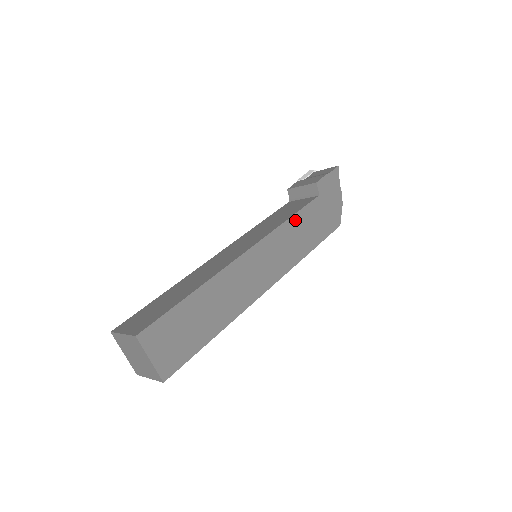
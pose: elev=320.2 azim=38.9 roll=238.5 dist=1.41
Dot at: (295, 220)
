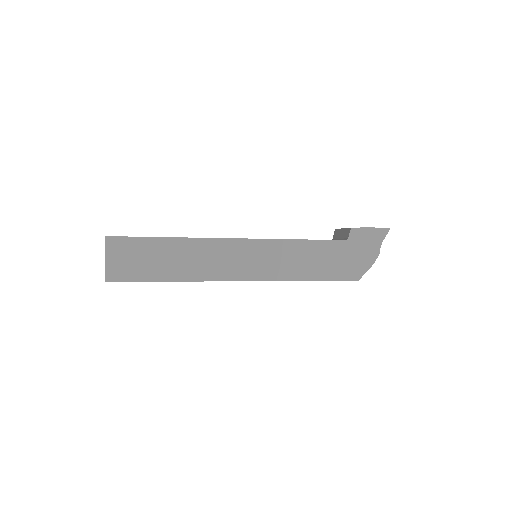
Dot at: (305, 245)
